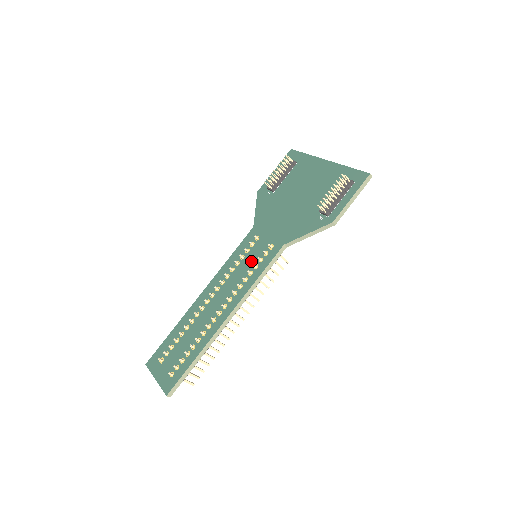
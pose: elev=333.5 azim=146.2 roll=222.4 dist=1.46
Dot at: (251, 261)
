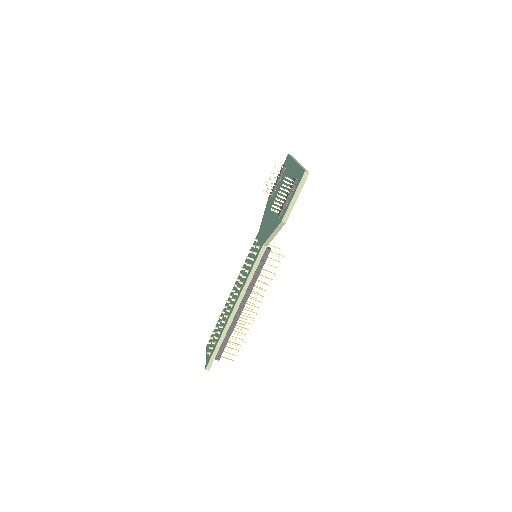
Dot at: (250, 261)
